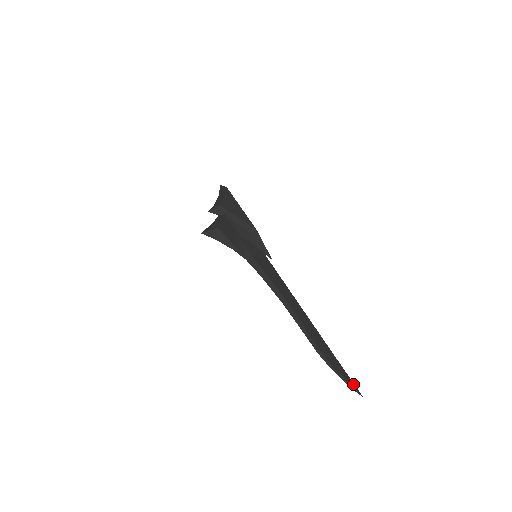
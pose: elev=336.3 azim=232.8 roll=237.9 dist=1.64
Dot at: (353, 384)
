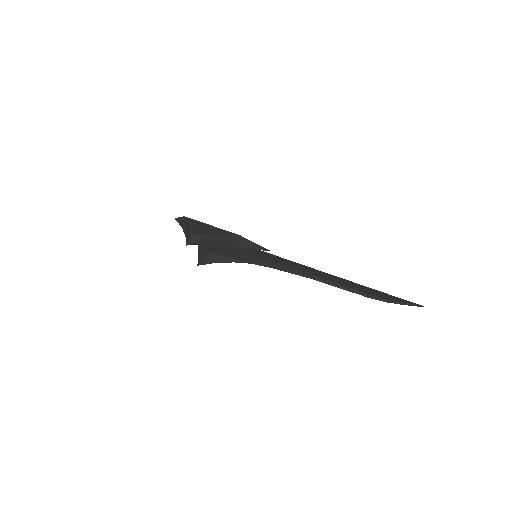
Dot at: (411, 302)
